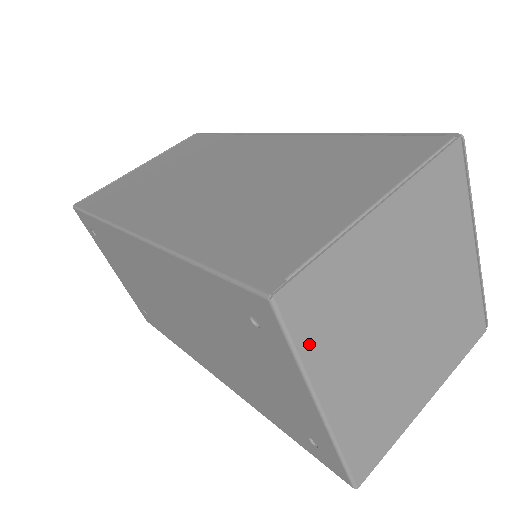
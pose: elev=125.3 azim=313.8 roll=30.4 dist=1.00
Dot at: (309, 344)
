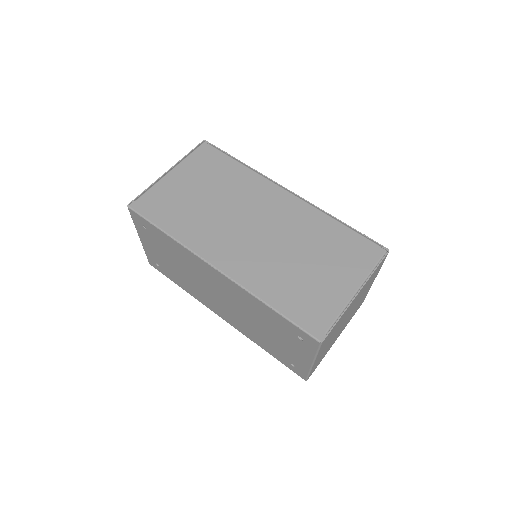
Dot at: occluded
